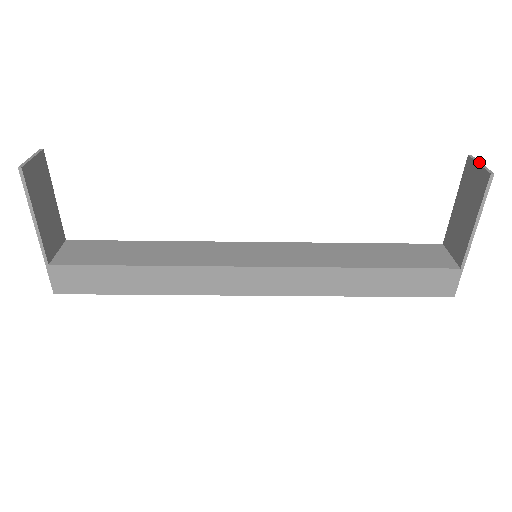
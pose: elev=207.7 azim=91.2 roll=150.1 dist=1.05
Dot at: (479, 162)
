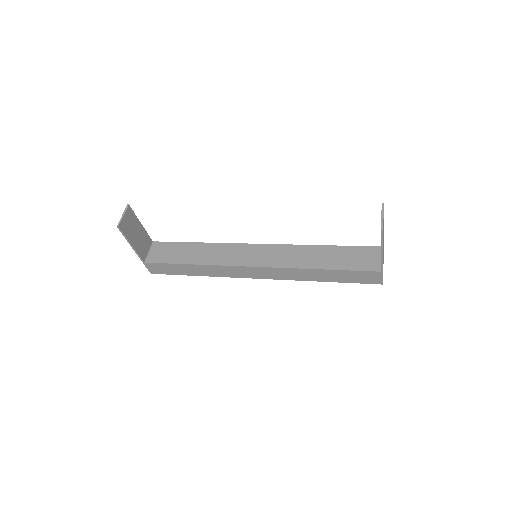
Dot at: (382, 214)
